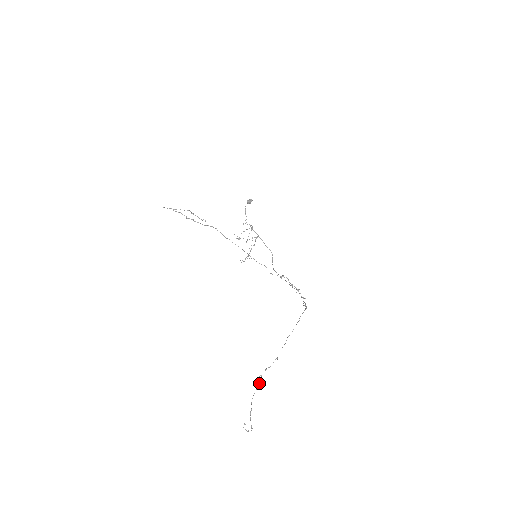
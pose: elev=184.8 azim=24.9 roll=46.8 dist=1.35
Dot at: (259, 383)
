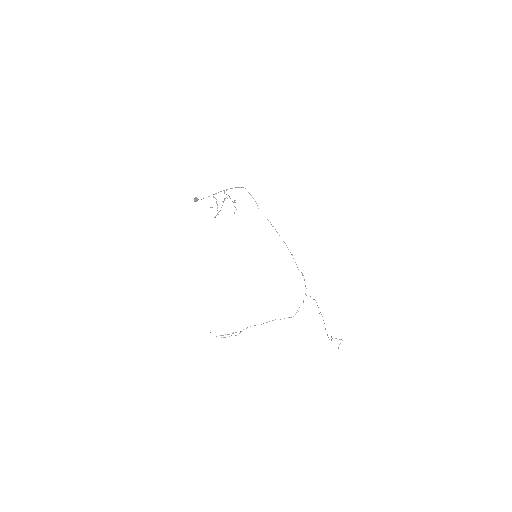
Dot at: (331, 337)
